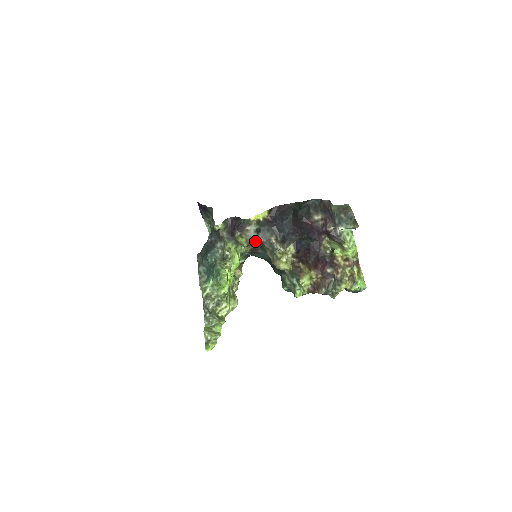
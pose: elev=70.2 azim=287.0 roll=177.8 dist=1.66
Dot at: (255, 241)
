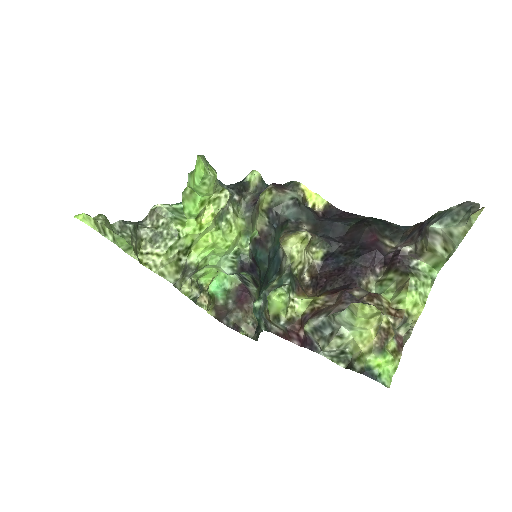
Dot at: (280, 212)
